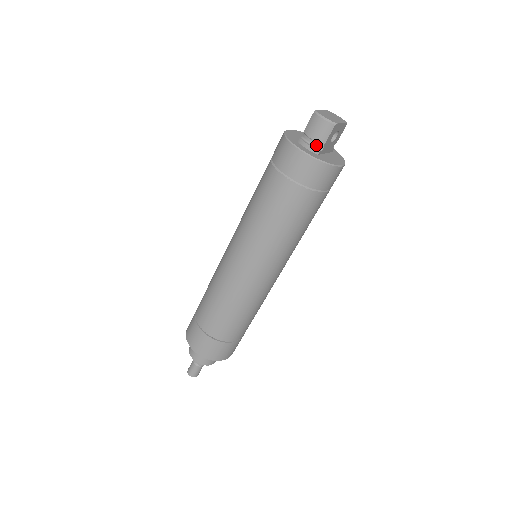
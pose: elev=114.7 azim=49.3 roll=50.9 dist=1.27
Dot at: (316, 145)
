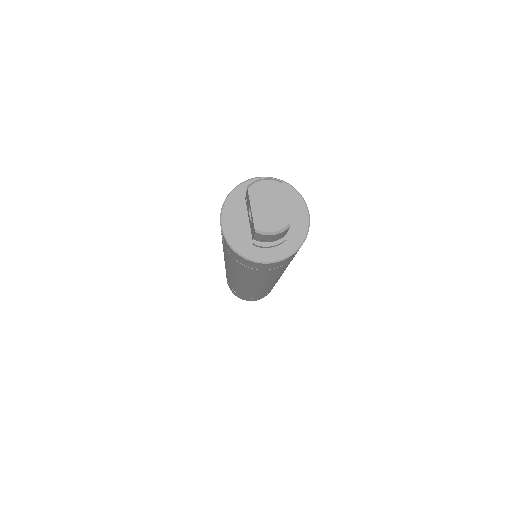
Dot at: occluded
